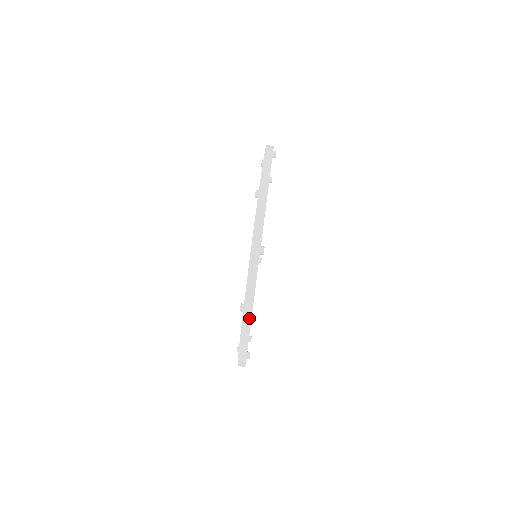
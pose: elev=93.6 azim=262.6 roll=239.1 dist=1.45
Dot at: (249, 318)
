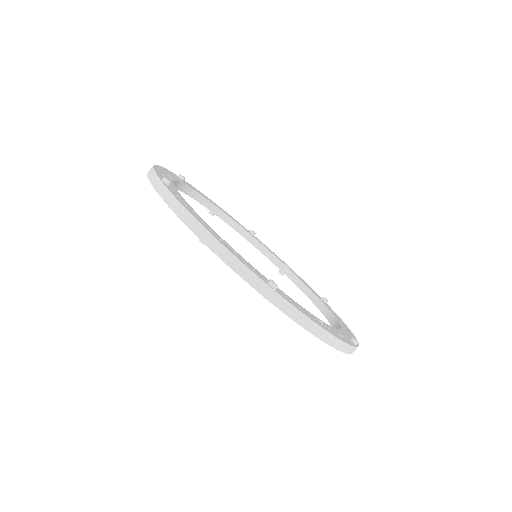
Dot at: (200, 227)
